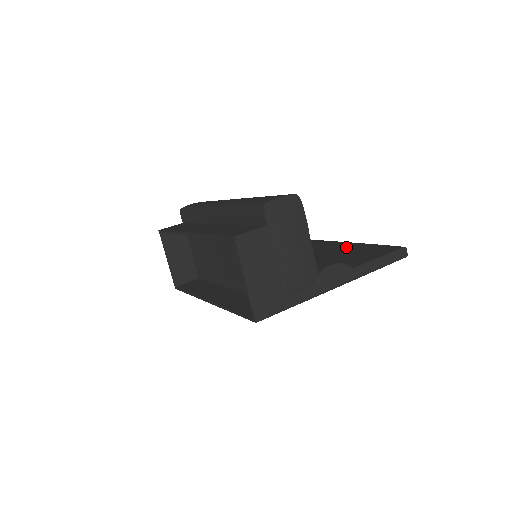
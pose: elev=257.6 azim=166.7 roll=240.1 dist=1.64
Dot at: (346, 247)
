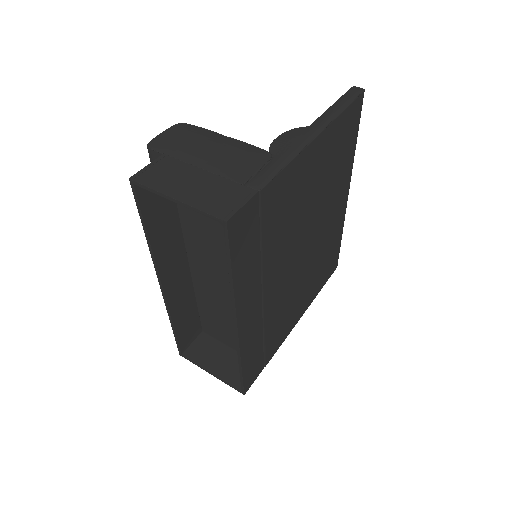
Dot at: occluded
